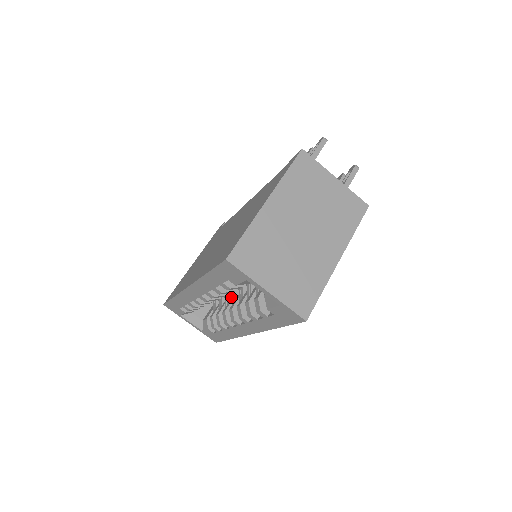
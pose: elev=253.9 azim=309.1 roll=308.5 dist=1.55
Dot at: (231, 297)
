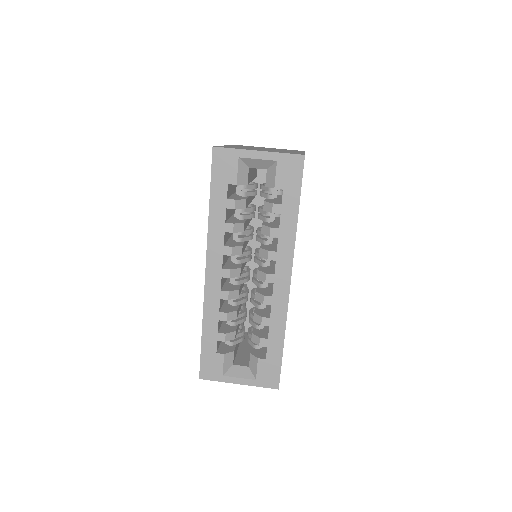
Dot at: occluded
